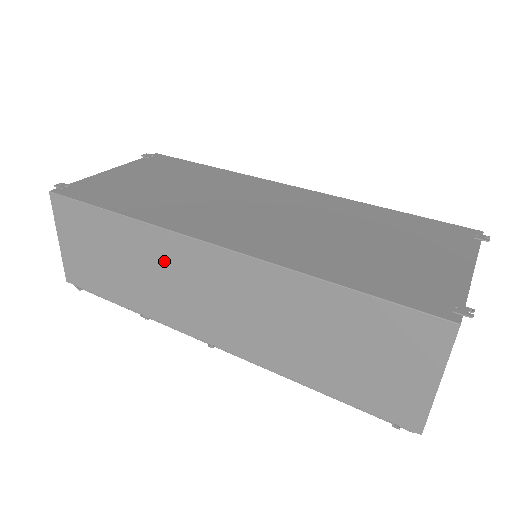
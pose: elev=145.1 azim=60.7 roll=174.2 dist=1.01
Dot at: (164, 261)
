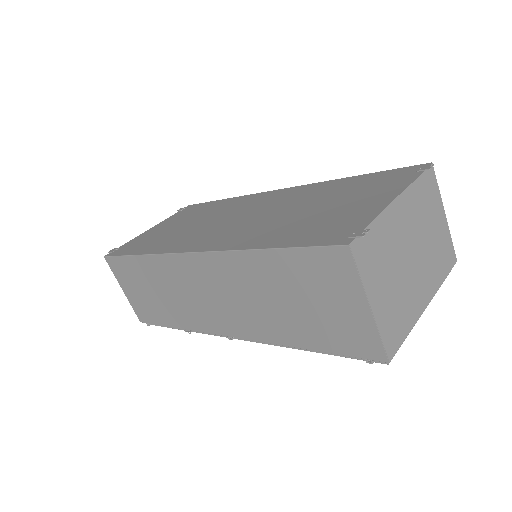
Dot at: (175, 279)
